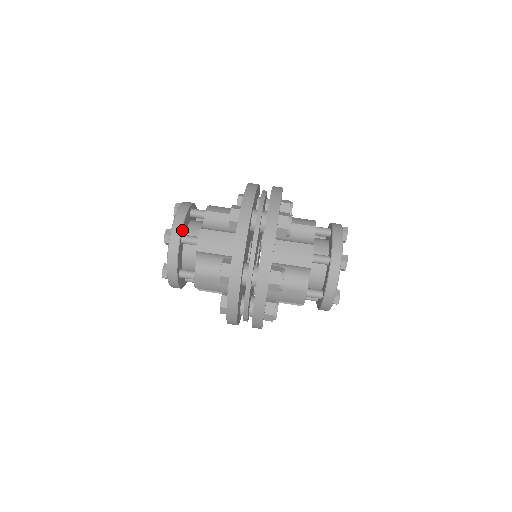
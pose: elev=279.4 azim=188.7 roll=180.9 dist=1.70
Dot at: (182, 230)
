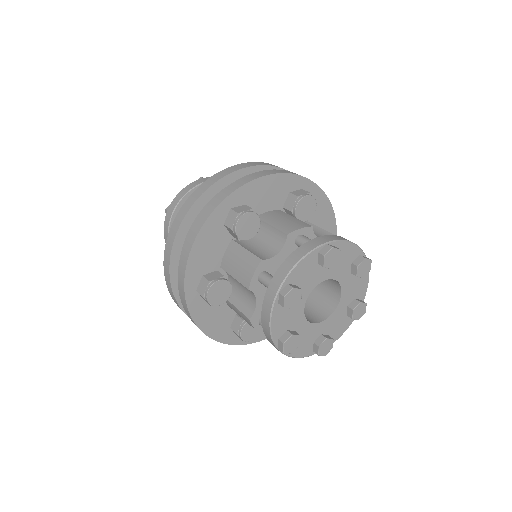
Dot at: occluded
